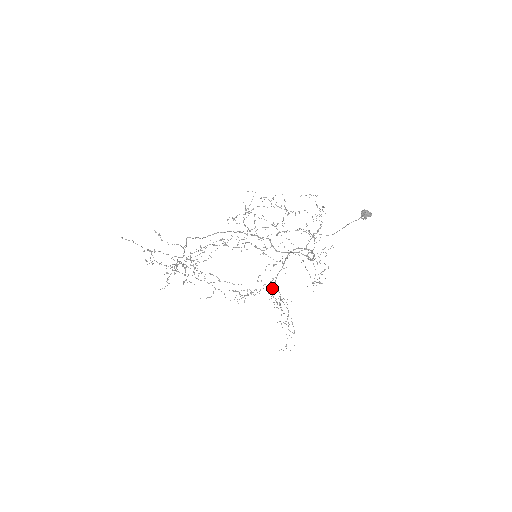
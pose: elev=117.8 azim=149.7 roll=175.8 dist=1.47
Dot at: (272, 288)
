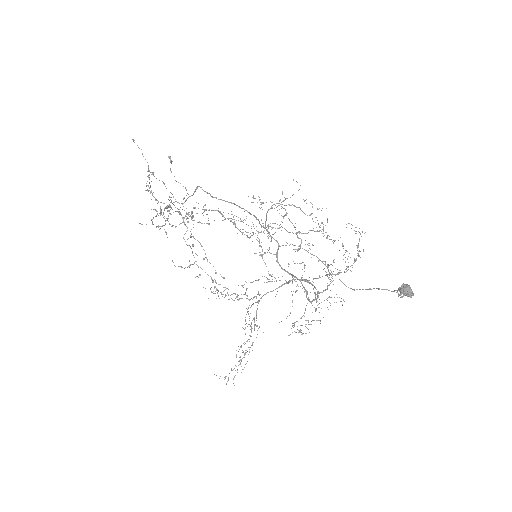
Dot at: occluded
